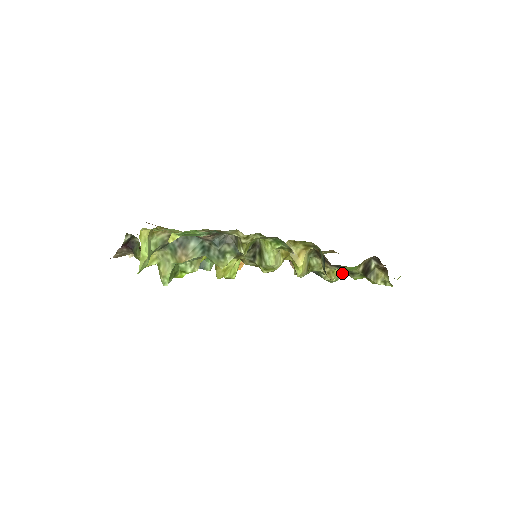
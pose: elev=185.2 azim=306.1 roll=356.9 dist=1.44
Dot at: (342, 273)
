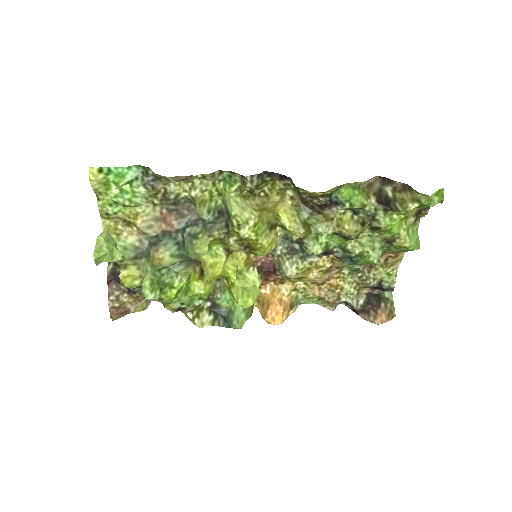
Dot at: (378, 241)
